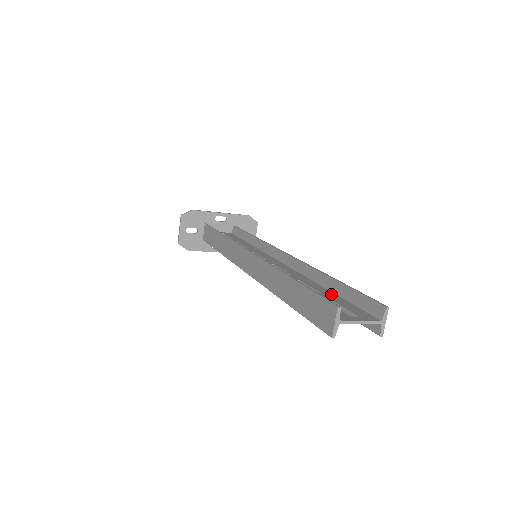
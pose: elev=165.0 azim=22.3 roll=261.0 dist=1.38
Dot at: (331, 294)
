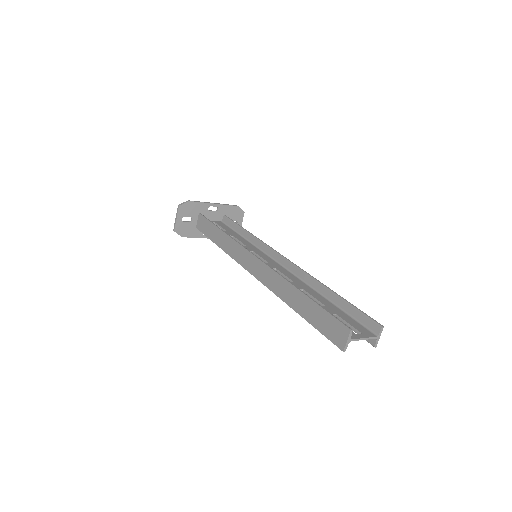
Dot at: (332, 306)
